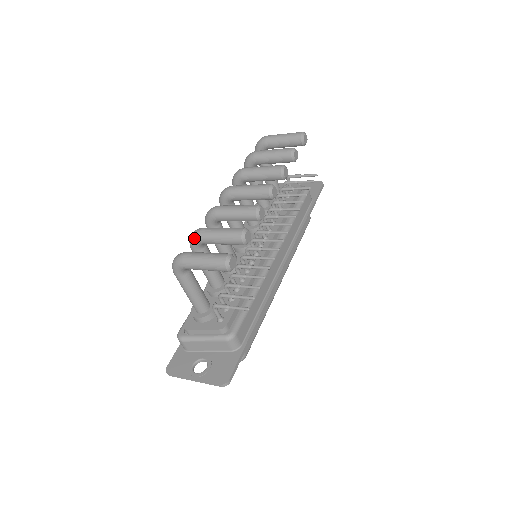
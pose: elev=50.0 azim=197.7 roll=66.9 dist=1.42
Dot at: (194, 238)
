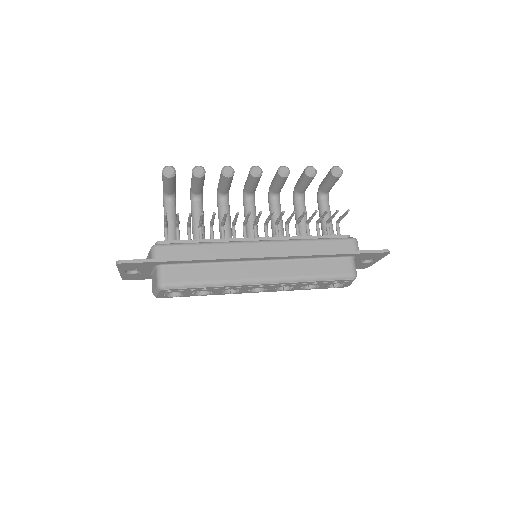
Dot at: occluded
